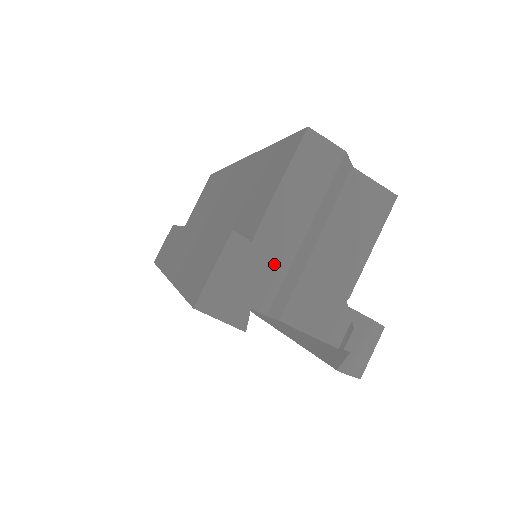
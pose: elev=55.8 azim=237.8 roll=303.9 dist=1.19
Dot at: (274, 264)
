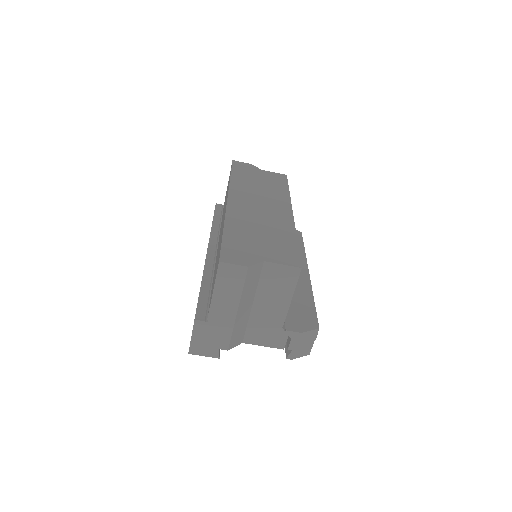
Dot at: (224, 329)
